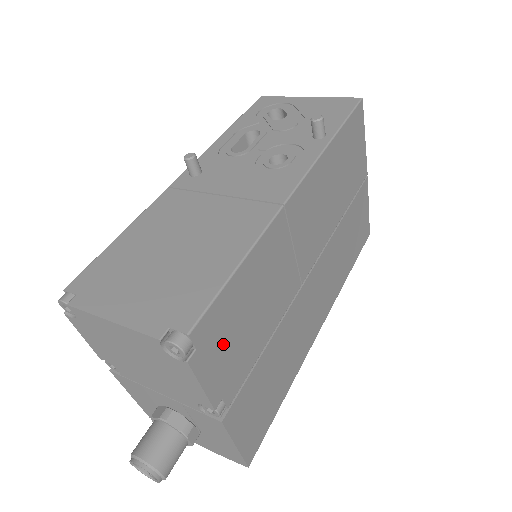
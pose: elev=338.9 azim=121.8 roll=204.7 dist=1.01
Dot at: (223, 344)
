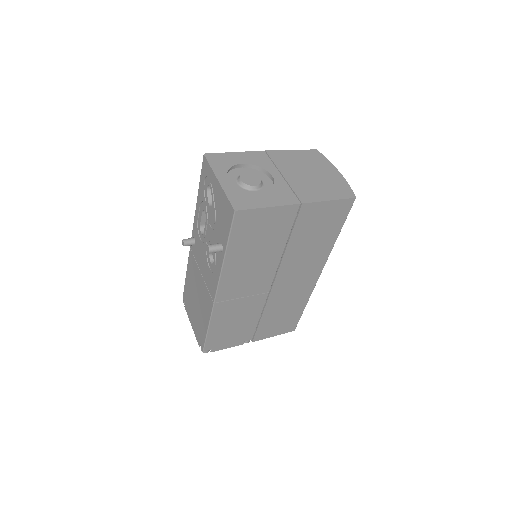
Dot at: (226, 339)
